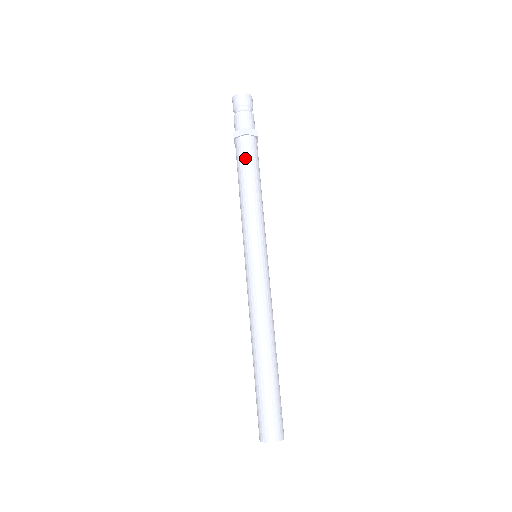
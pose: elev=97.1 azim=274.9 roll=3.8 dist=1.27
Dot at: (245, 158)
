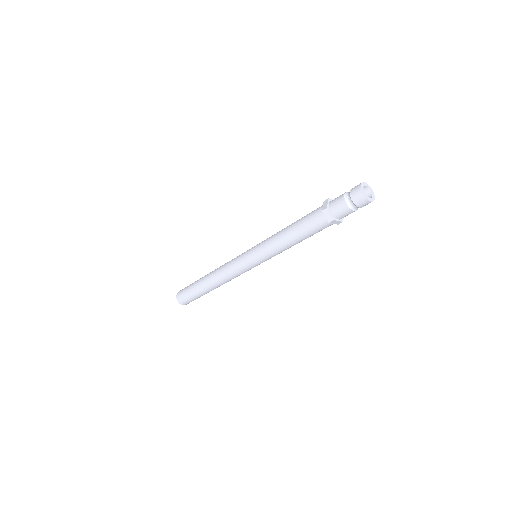
Dot at: (311, 229)
